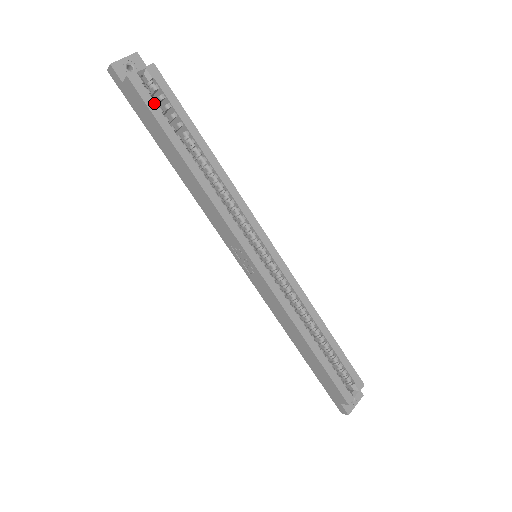
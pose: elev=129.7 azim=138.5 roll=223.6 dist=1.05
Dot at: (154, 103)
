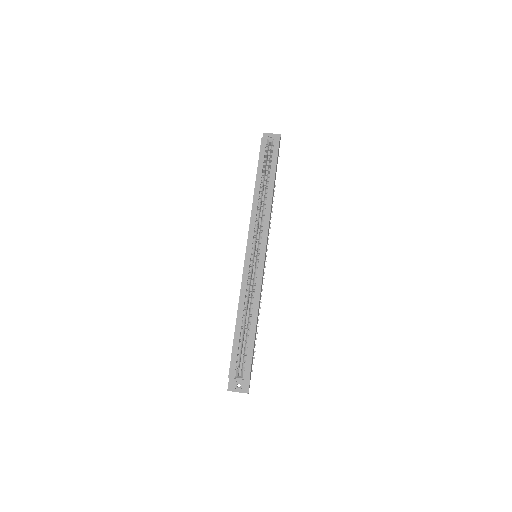
Dot at: (264, 154)
